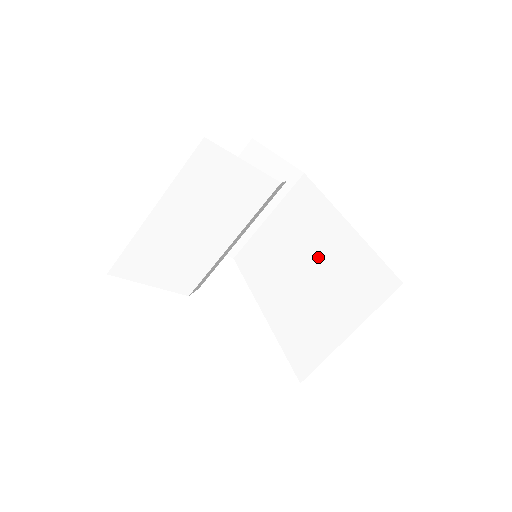
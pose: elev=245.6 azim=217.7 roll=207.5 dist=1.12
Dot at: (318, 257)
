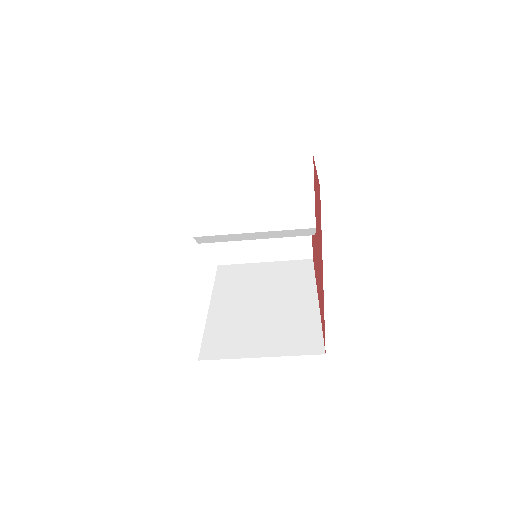
Dot at: (280, 304)
